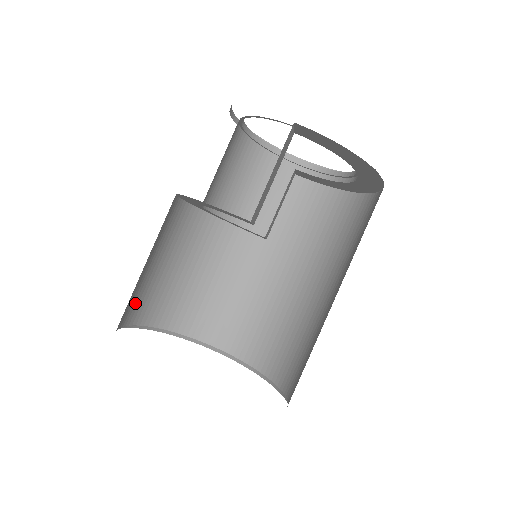
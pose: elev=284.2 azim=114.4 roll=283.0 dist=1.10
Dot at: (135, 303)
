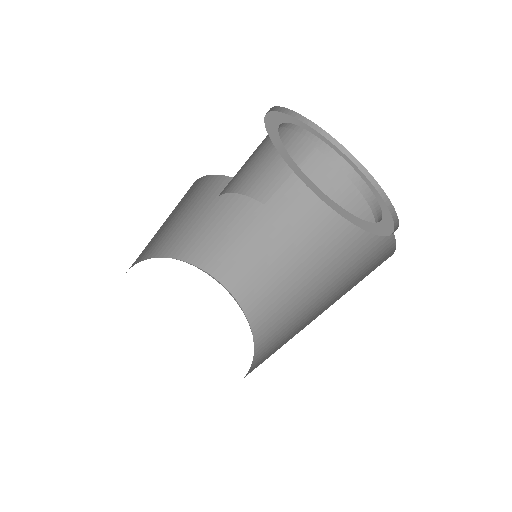
Dot at: occluded
